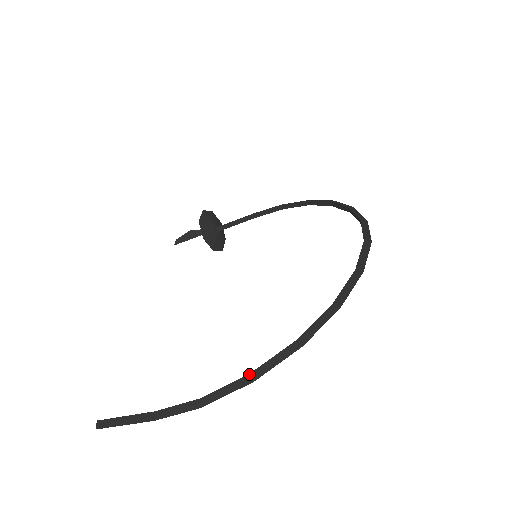
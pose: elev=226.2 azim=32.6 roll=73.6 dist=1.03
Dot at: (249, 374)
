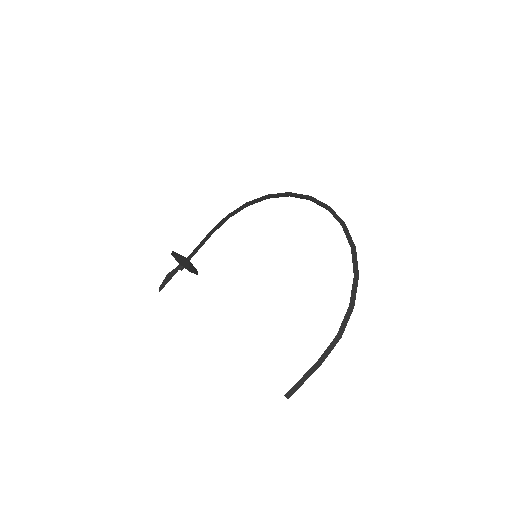
Dot at: (349, 306)
